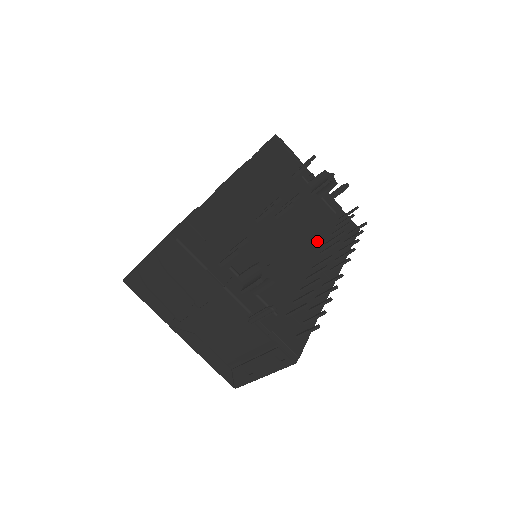
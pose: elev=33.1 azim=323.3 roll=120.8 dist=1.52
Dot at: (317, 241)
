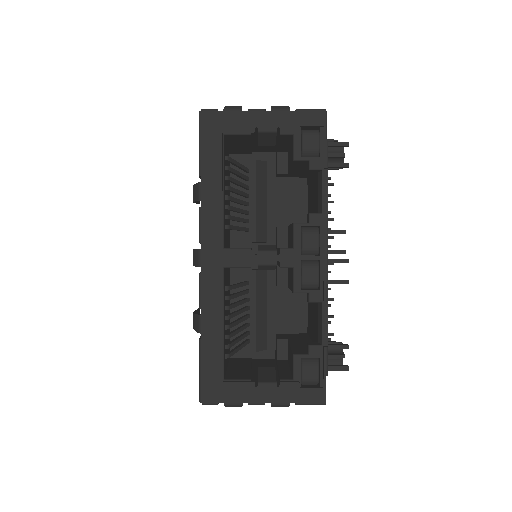
Dot at: occluded
